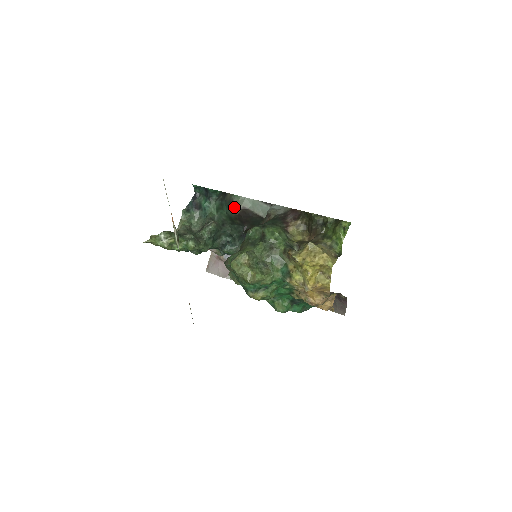
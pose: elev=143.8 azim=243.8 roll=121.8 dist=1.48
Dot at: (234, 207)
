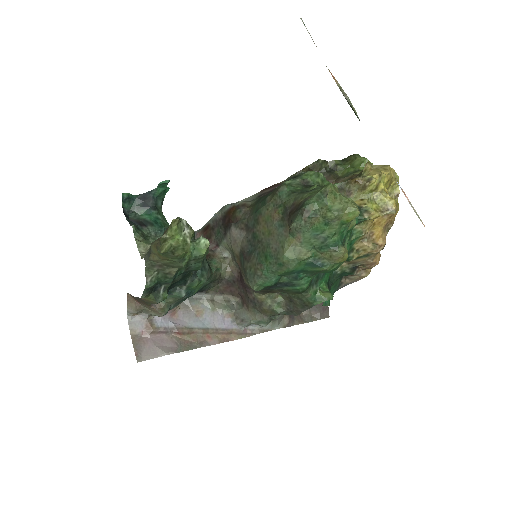
Dot at: occluded
